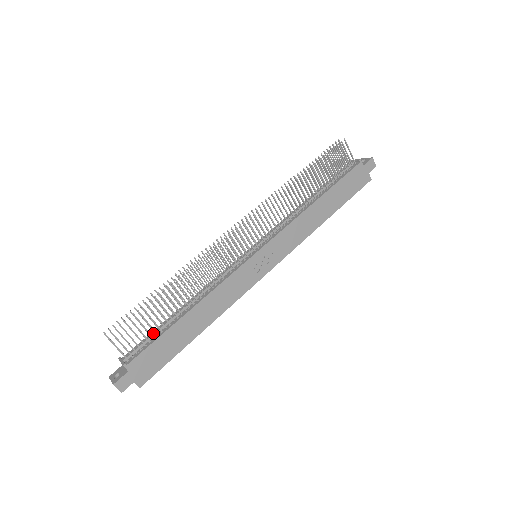
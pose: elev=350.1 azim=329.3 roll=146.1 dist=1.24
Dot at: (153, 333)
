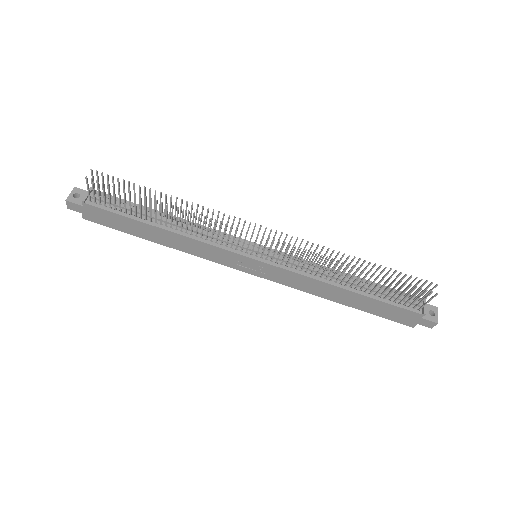
Dot at: (126, 207)
